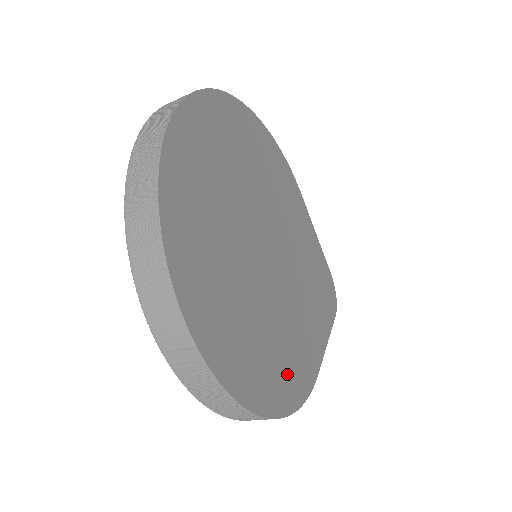
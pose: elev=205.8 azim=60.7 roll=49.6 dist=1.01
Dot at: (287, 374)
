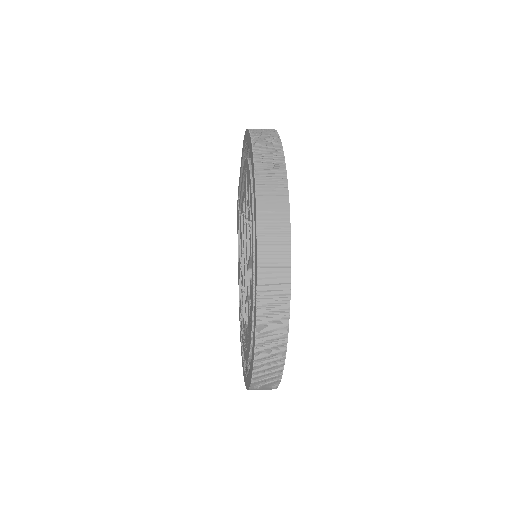
Dot at: occluded
